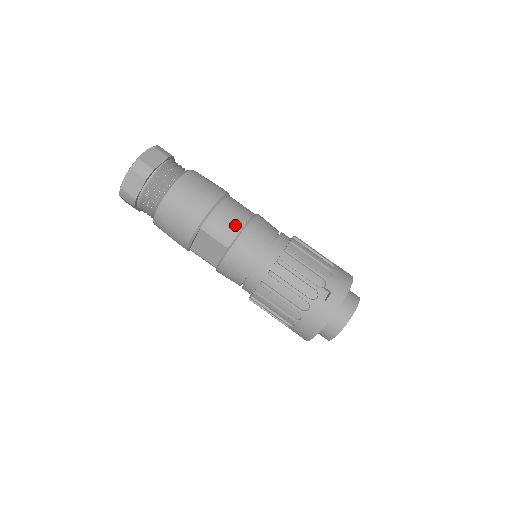
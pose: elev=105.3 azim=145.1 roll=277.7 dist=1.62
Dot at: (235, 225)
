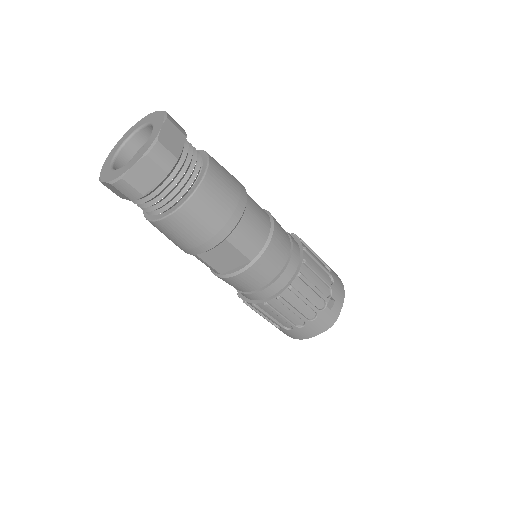
Dot at: (262, 235)
